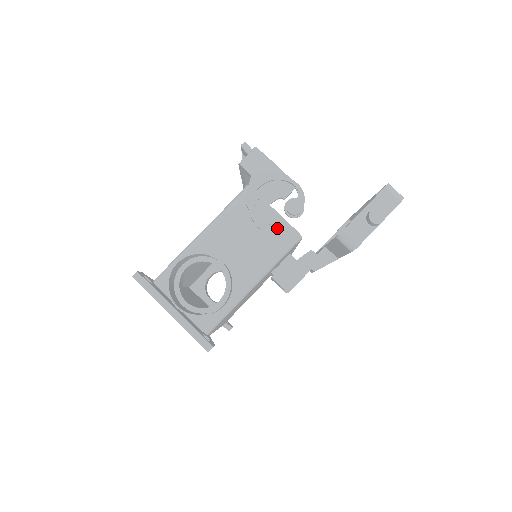
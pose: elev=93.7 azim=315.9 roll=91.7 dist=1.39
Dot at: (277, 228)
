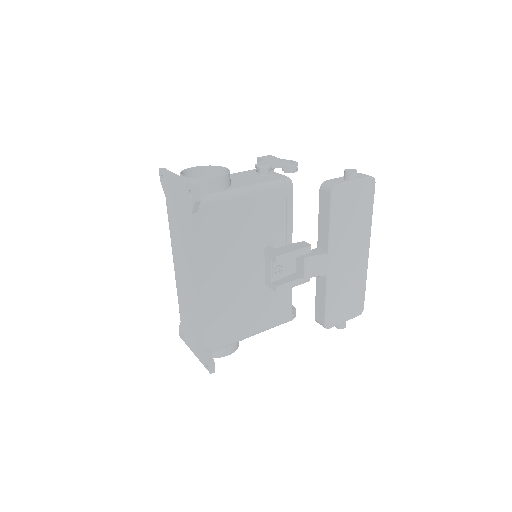
Dot at: (274, 176)
